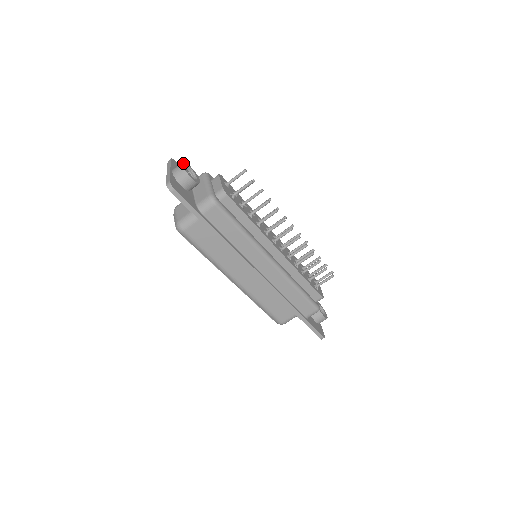
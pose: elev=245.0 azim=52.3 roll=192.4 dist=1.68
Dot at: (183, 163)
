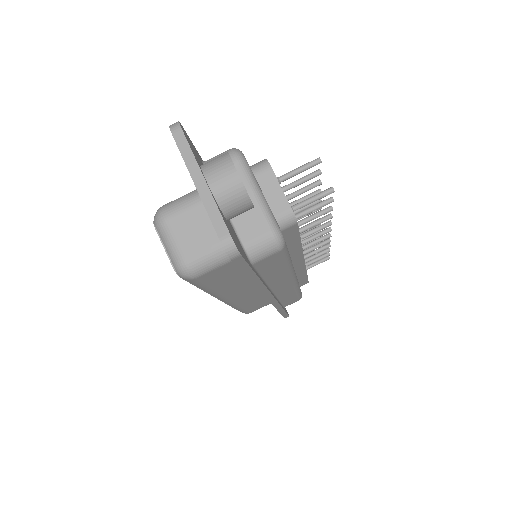
Dot at: occluded
